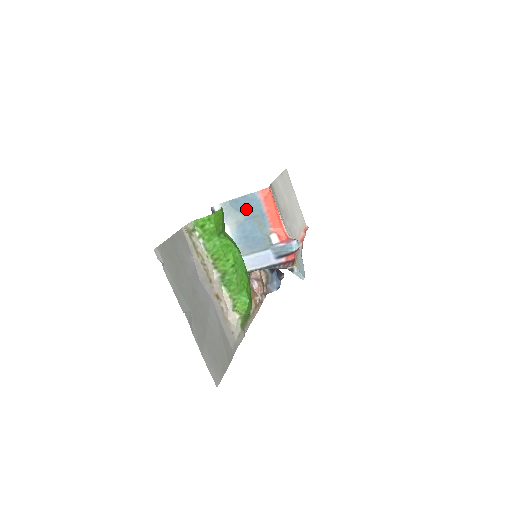
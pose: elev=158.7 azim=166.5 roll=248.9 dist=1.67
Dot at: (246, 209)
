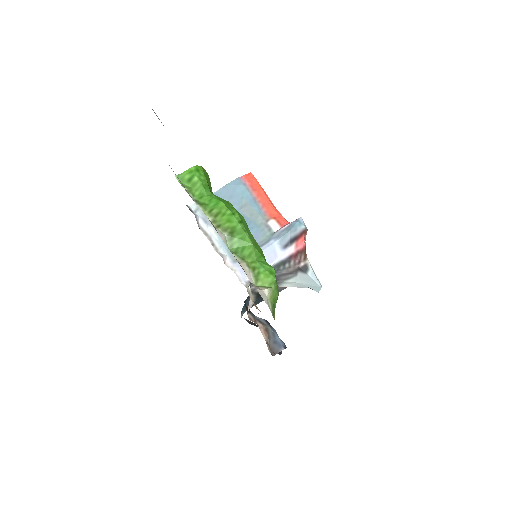
Dot at: (230, 201)
